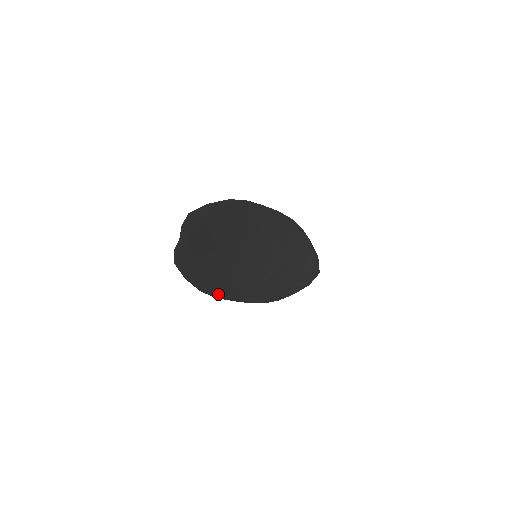
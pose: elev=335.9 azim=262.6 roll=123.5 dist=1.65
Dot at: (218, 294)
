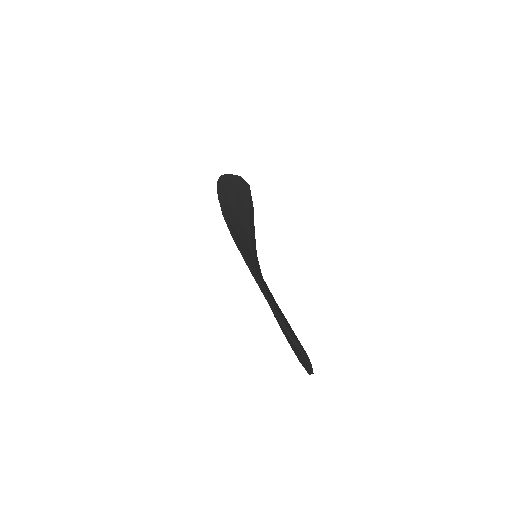
Dot at: occluded
